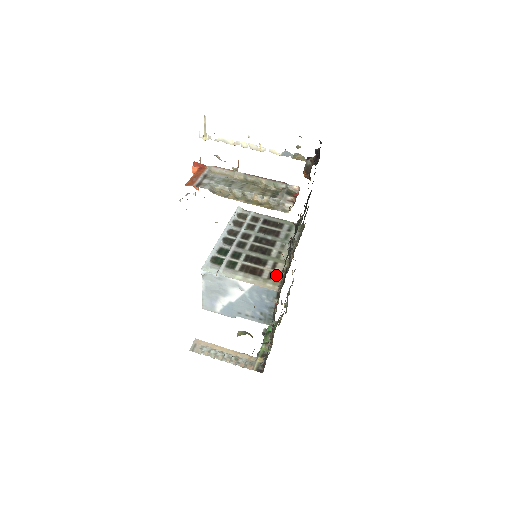
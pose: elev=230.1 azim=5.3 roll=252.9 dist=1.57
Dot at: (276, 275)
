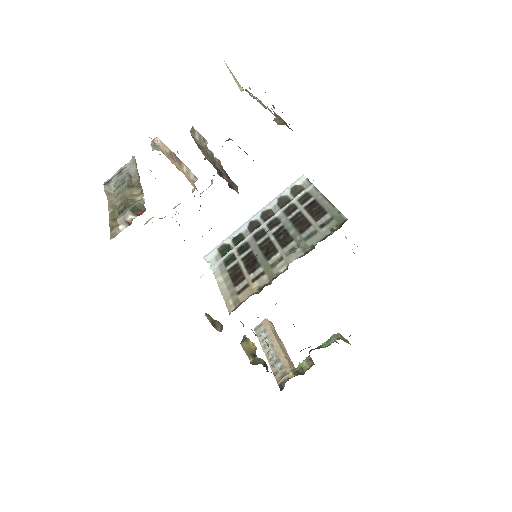
Dot at: (247, 291)
